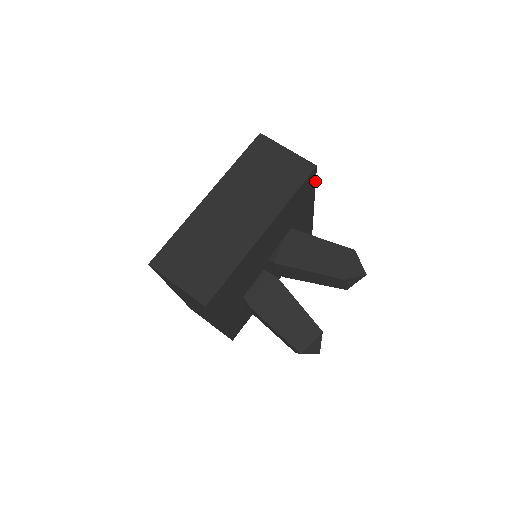
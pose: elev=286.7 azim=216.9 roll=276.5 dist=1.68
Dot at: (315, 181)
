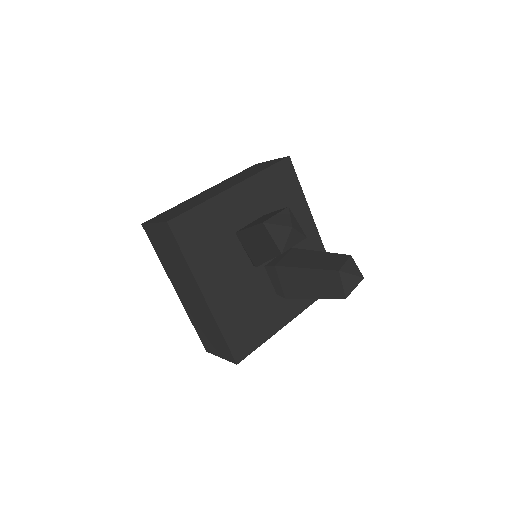
Dot at: (191, 210)
